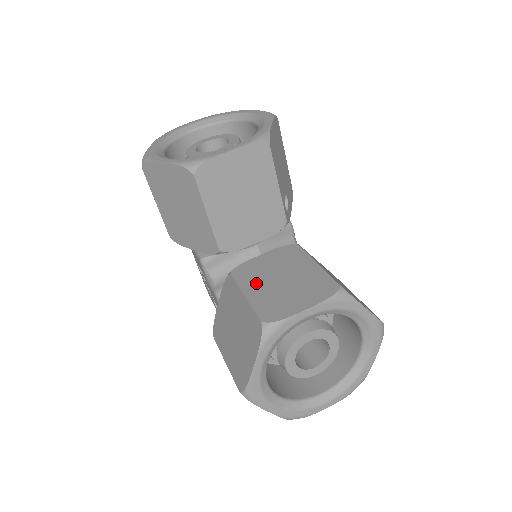
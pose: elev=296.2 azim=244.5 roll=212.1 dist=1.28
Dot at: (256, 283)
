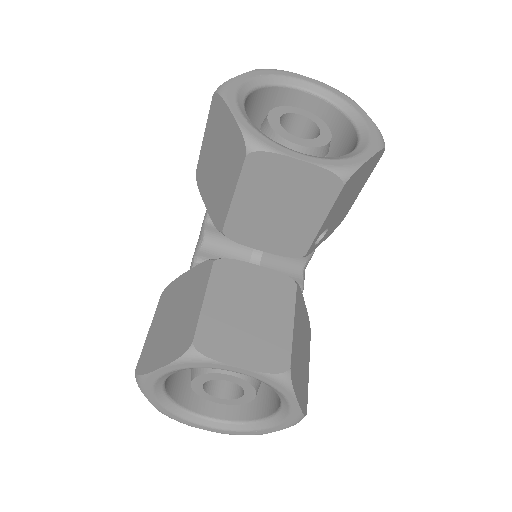
Dot at: (225, 294)
